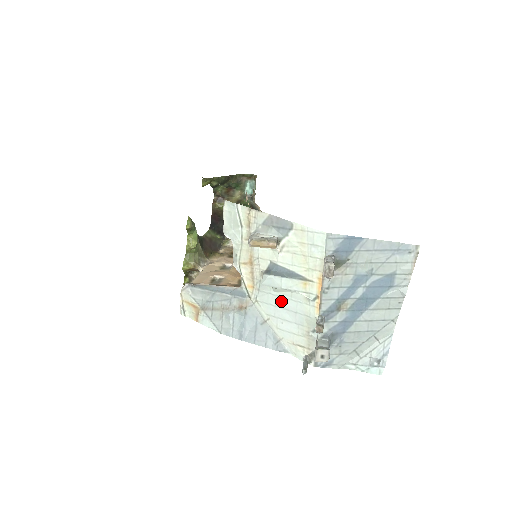
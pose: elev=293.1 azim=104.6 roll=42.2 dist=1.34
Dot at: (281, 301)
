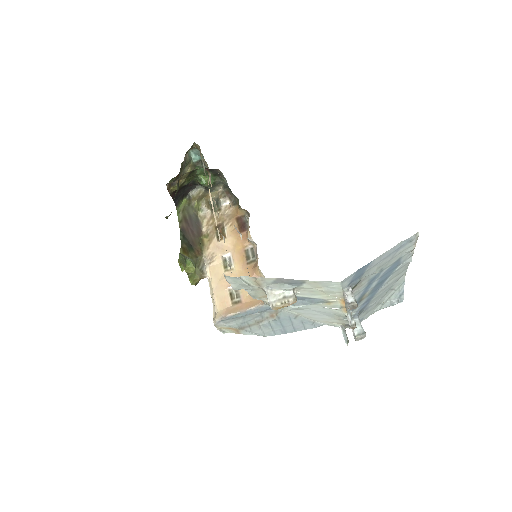
Dot at: occluded
